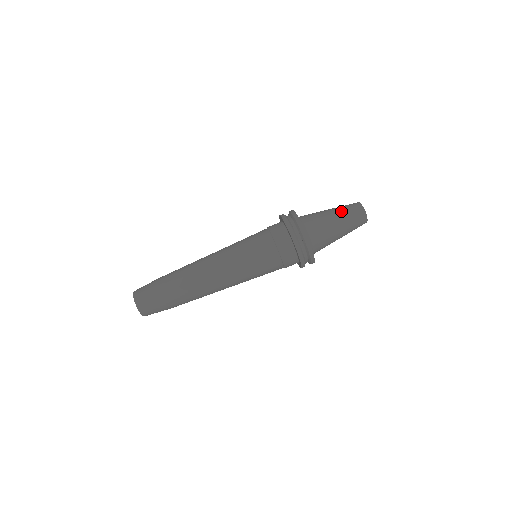
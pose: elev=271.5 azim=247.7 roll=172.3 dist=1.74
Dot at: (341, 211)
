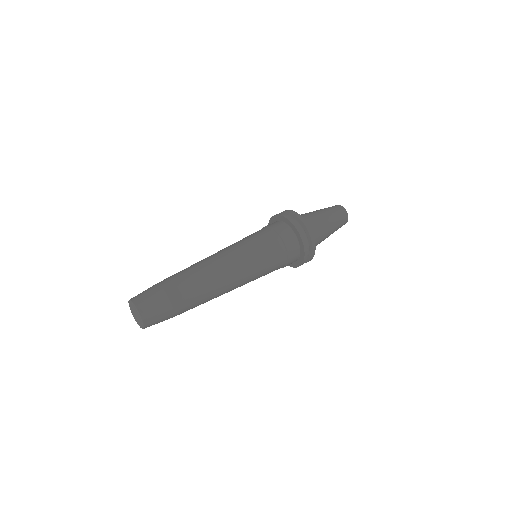
Dot at: (329, 211)
